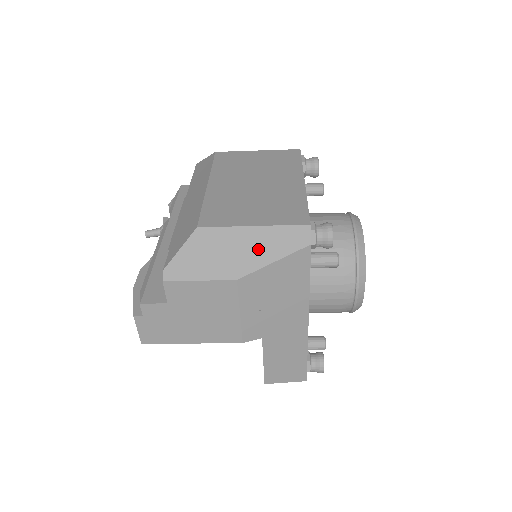
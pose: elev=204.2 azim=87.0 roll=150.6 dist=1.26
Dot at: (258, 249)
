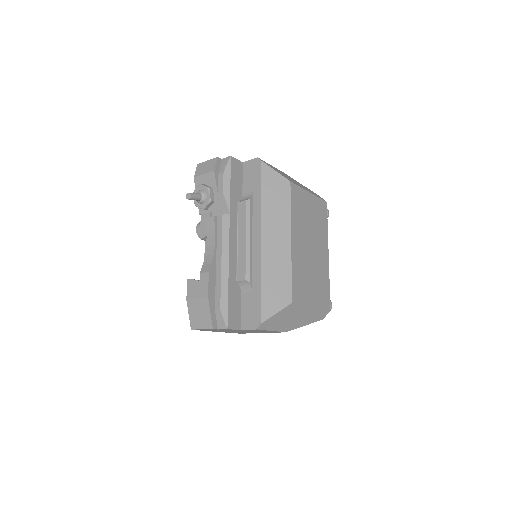
Dot at: (305, 319)
